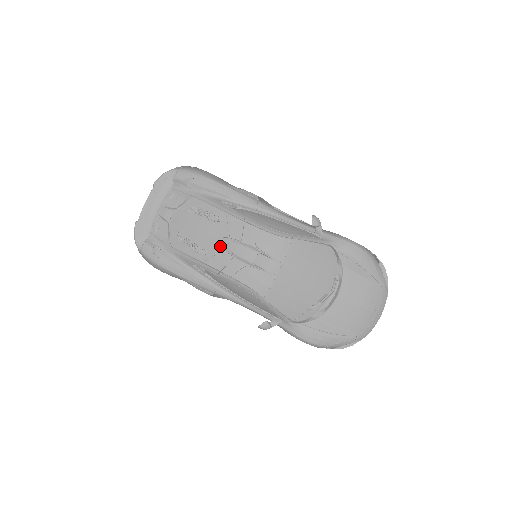
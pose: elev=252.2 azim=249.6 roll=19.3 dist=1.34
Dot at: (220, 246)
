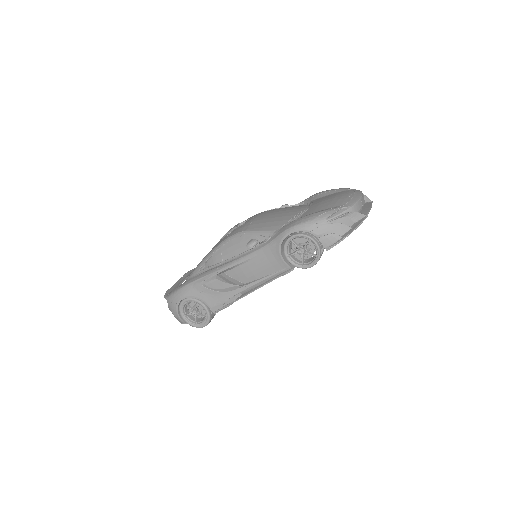
Dot at: occluded
